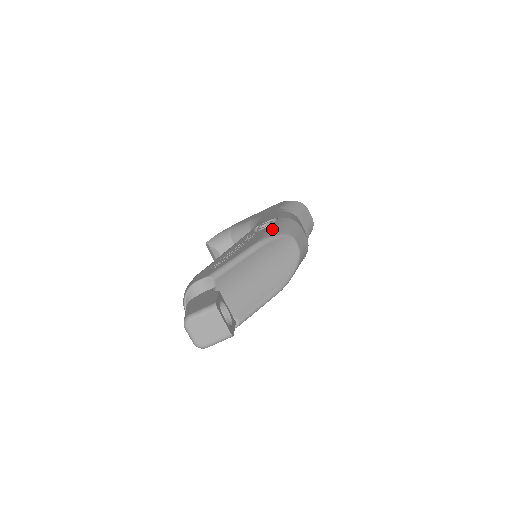
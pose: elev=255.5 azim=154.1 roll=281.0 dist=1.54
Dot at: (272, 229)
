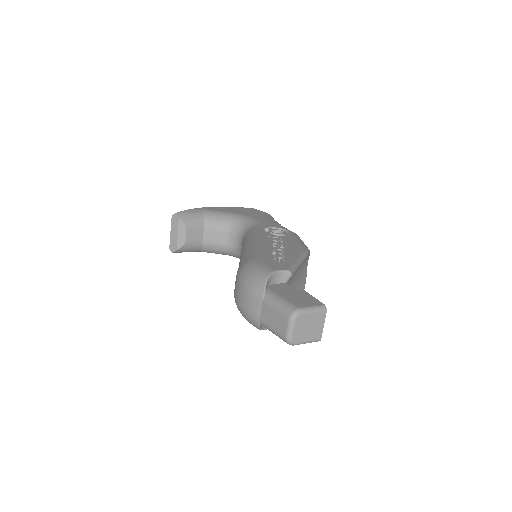
Dot at: (301, 242)
